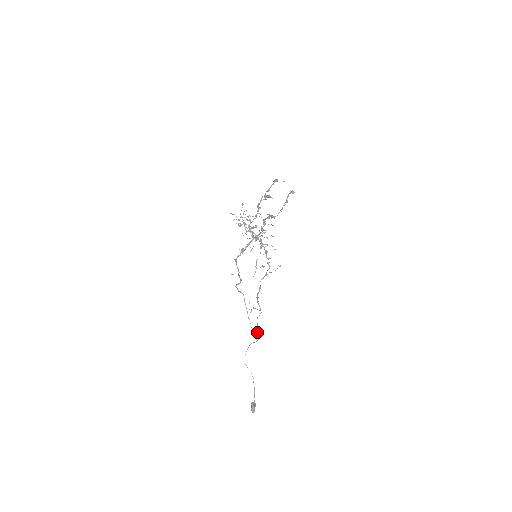
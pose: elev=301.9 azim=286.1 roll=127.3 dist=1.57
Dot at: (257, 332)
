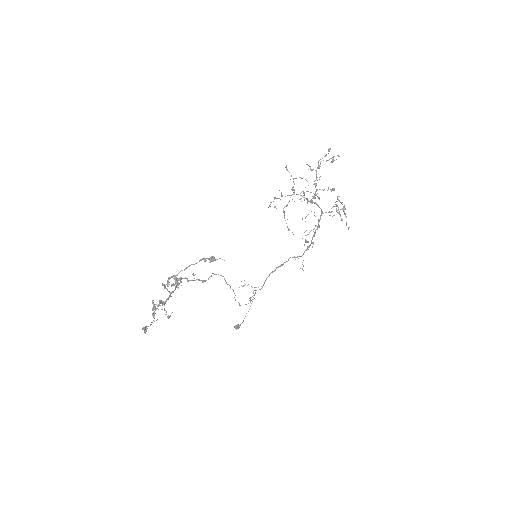
Dot at: (250, 298)
